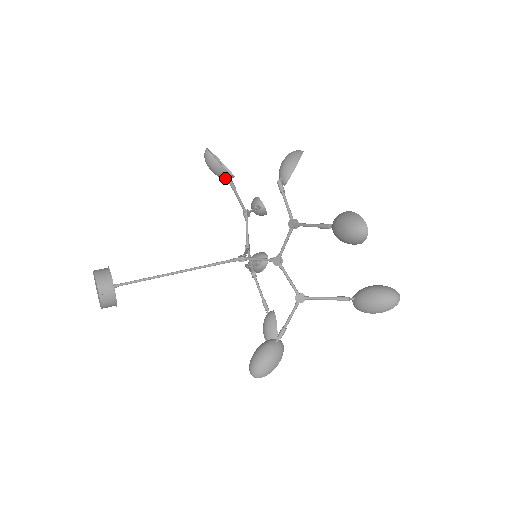
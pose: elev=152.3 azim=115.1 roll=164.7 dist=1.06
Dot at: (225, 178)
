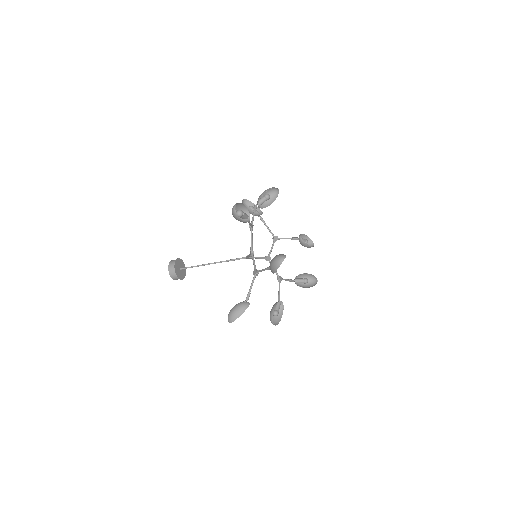
Dot at: occluded
